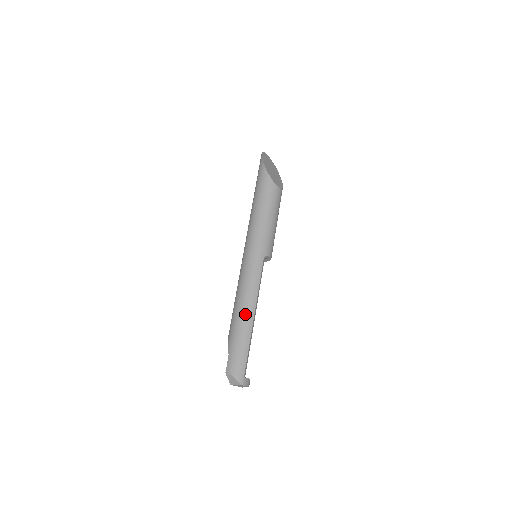
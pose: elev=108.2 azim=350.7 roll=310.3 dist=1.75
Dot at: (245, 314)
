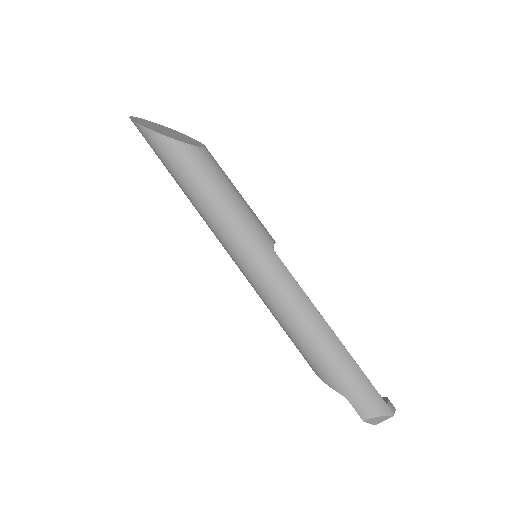
Dot at: (321, 336)
